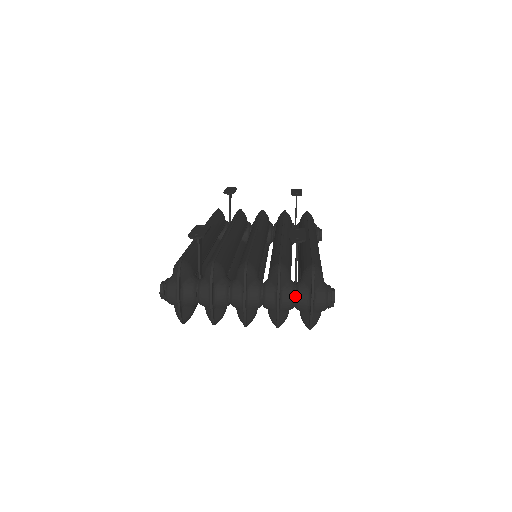
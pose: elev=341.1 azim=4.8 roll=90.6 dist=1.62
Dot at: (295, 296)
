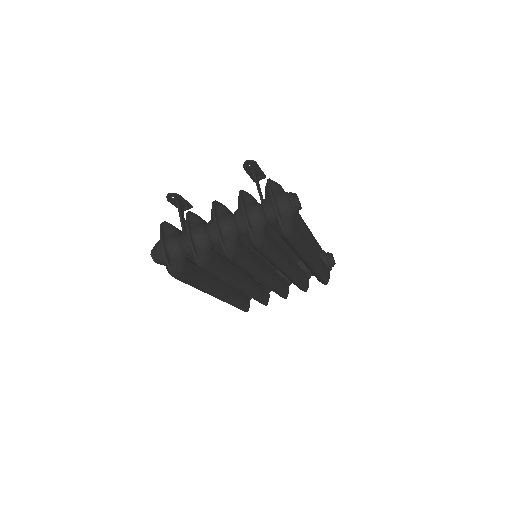
Dot at: (261, 207)
